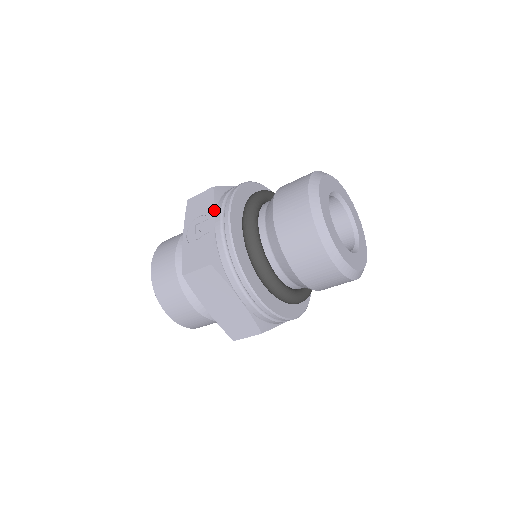
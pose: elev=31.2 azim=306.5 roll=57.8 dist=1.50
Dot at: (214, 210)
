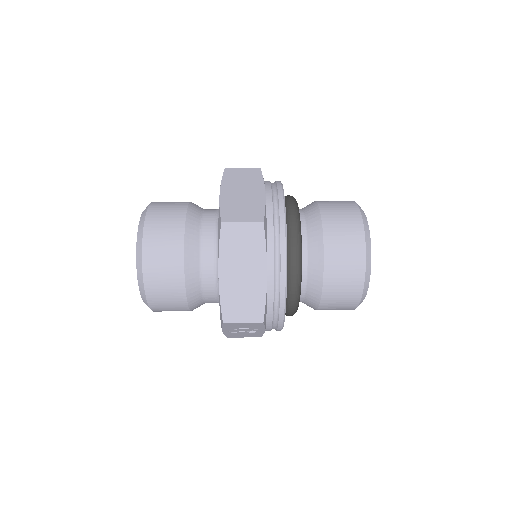
Dot at: occluded
